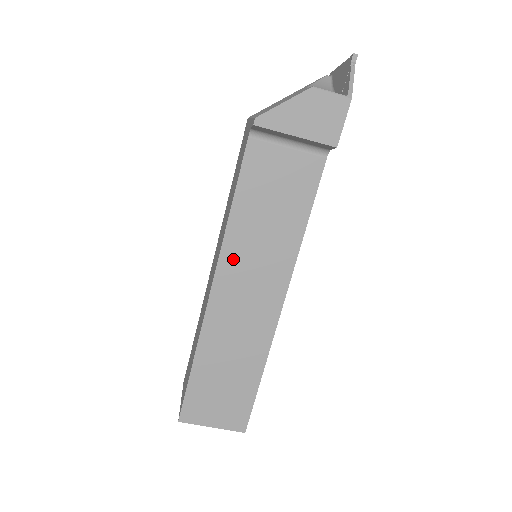
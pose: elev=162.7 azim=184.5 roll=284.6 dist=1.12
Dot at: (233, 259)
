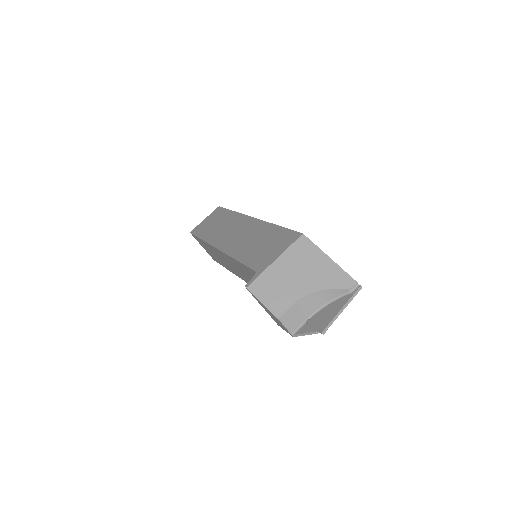
Dot at: (230, 259)
